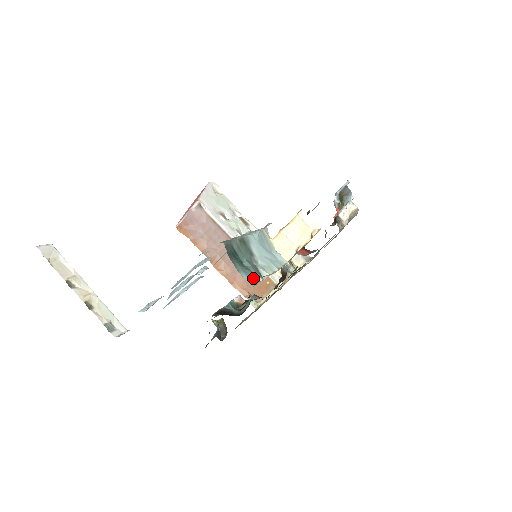
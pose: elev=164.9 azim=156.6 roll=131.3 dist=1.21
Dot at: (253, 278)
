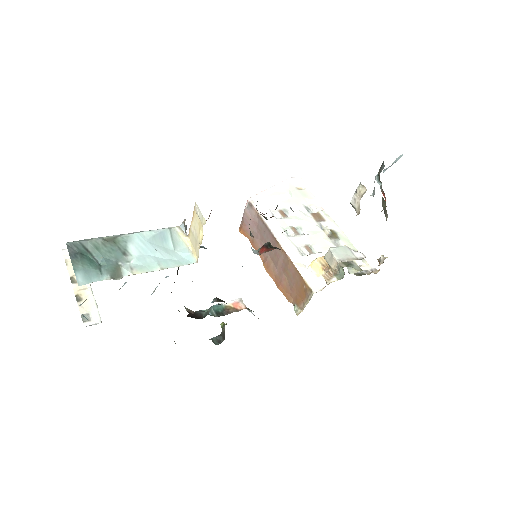
Dot at: (95, 277)
